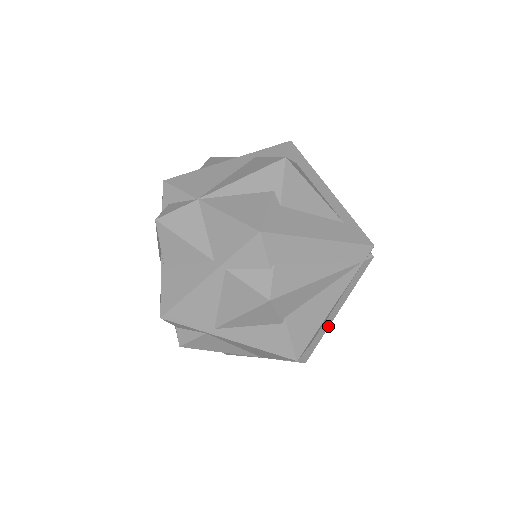
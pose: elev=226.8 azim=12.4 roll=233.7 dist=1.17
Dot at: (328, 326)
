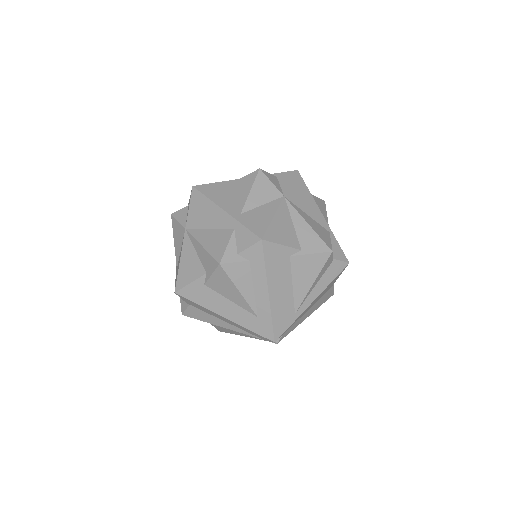
Dot at: occluded
